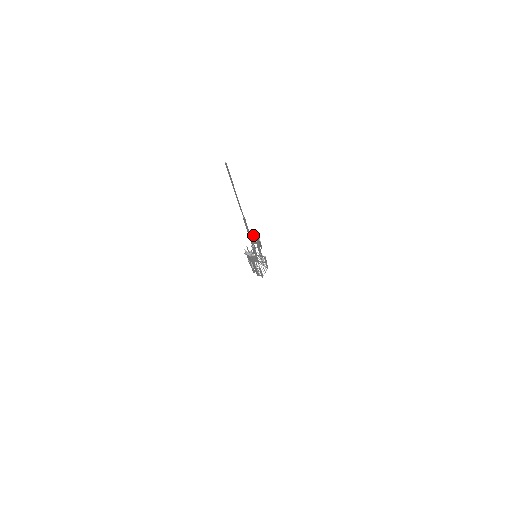
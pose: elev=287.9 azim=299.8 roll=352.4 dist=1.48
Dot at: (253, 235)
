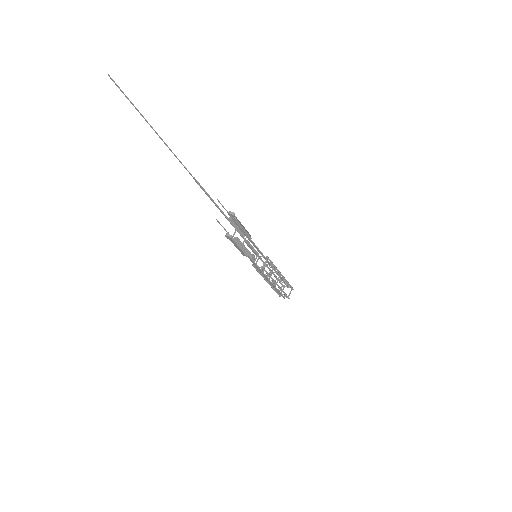
Dot at: (230, 217)
